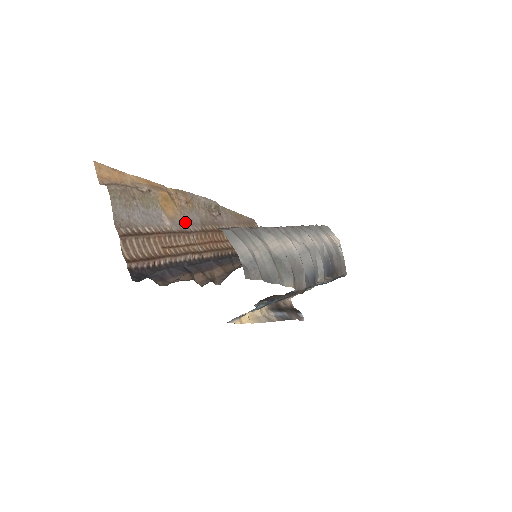
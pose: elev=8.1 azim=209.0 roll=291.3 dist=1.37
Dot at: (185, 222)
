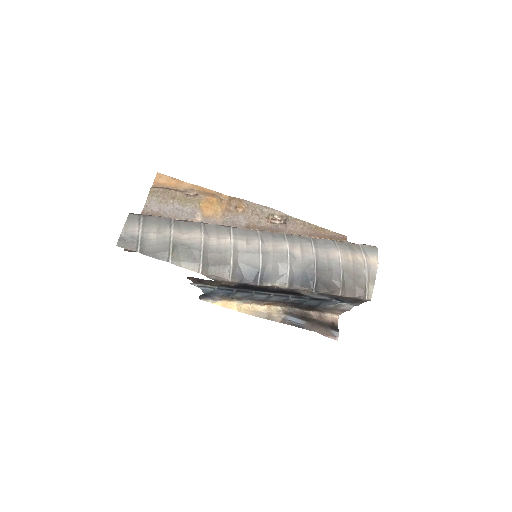
Dot at: (224, 222)
